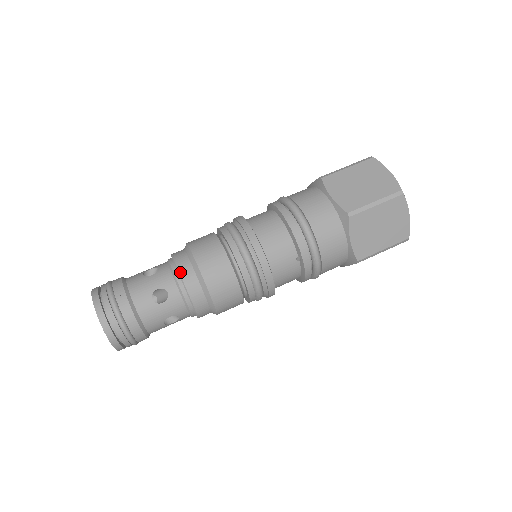
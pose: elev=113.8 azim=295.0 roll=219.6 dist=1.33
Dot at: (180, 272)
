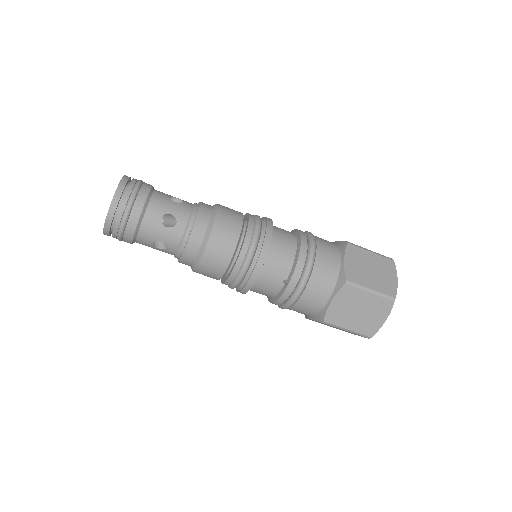
Dot at: (198, 217)
